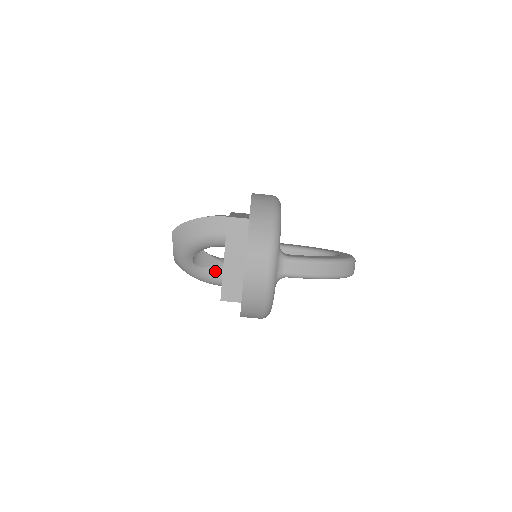
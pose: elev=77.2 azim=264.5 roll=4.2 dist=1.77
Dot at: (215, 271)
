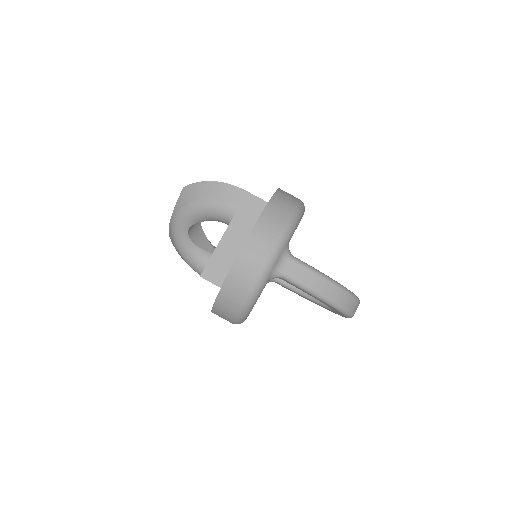
Dot at: (206, 256)
